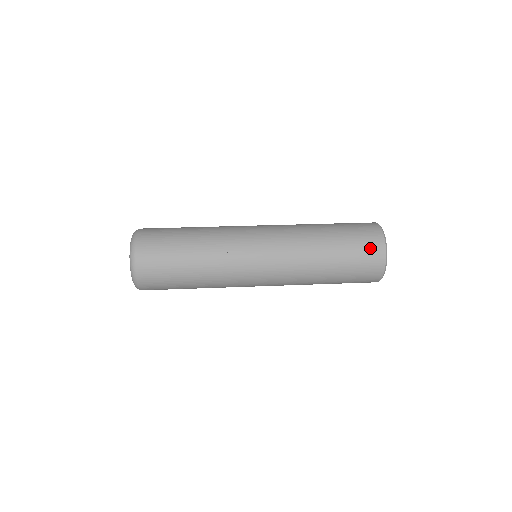
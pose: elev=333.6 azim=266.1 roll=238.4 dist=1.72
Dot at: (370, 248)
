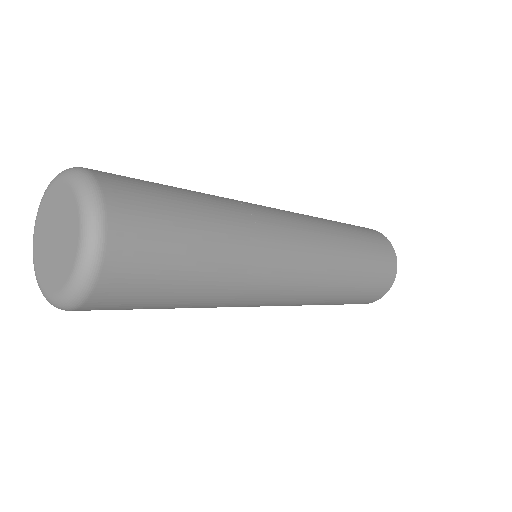
Dot at: (364, 227)
